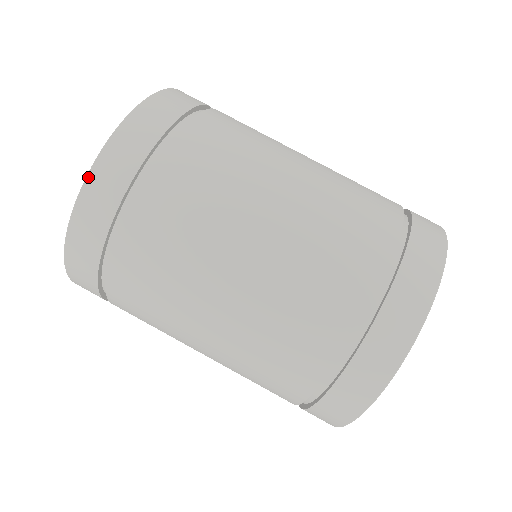
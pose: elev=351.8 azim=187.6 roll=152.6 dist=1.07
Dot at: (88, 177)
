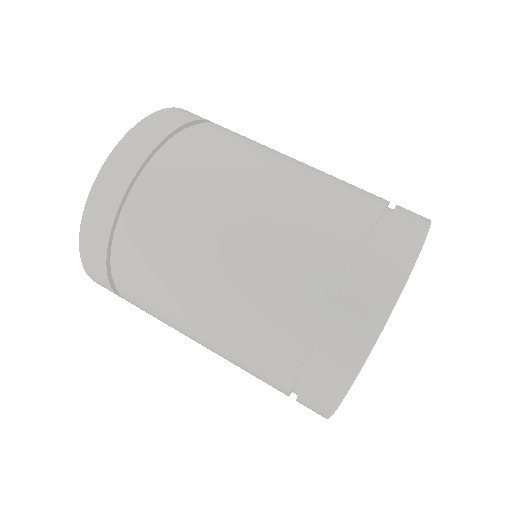
Dot at: (159, 111)
